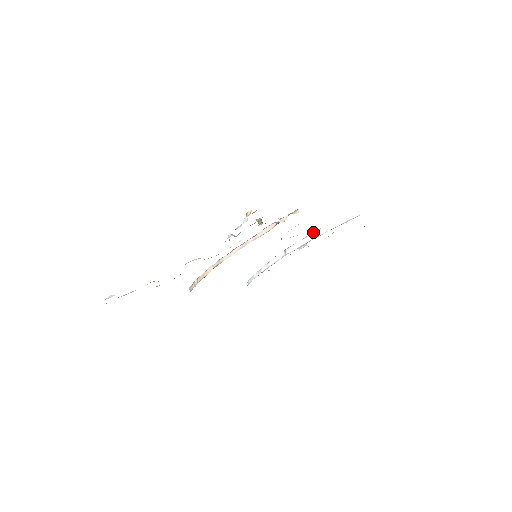
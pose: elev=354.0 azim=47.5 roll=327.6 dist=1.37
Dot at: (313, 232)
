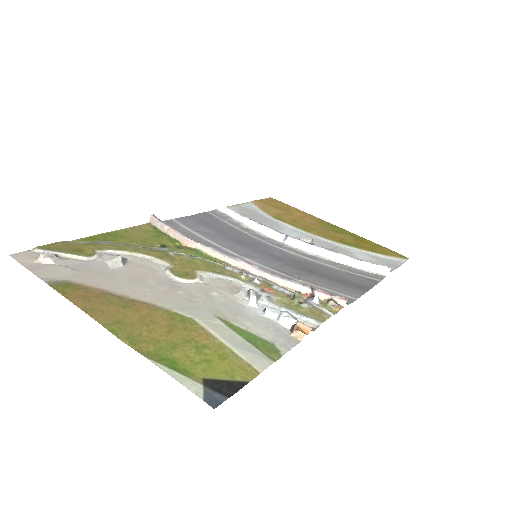
Dot at: occluded
